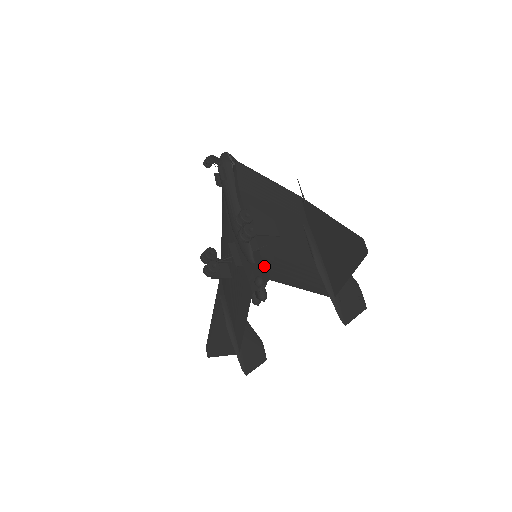
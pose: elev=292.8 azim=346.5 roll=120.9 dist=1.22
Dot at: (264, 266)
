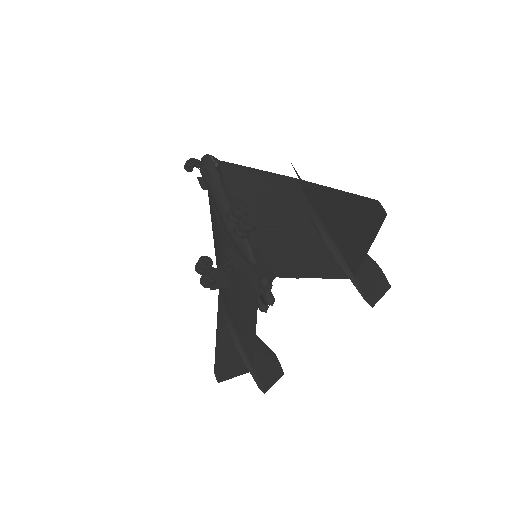
Dot at: (267, 263)
